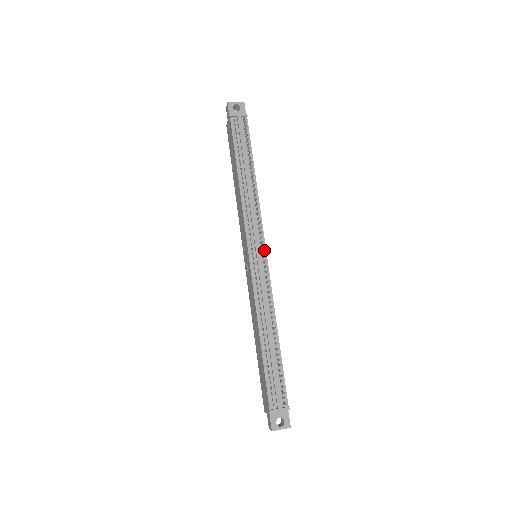
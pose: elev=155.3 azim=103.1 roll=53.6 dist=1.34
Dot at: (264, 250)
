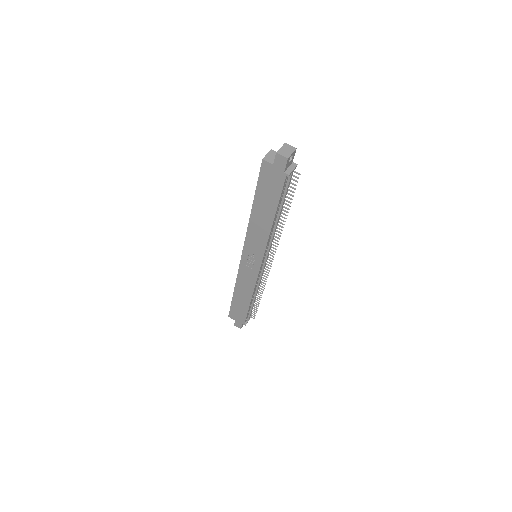
Dot at: occluded
